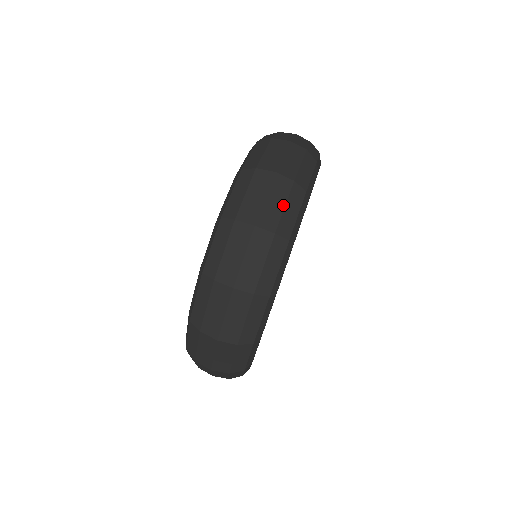
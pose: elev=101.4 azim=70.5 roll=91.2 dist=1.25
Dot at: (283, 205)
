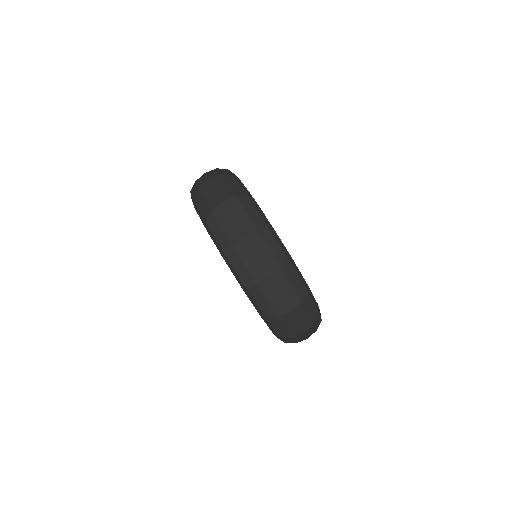
Dot at: (217, 172)
